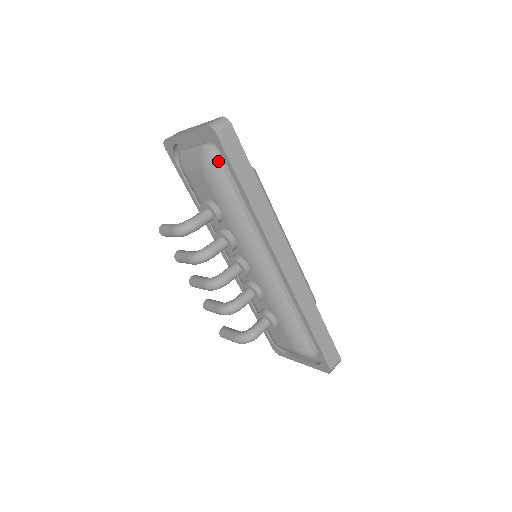
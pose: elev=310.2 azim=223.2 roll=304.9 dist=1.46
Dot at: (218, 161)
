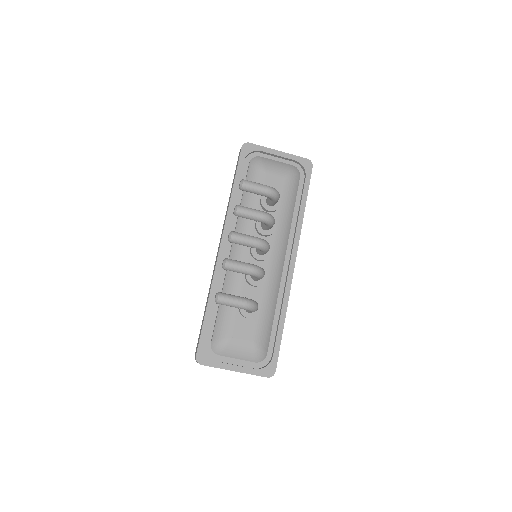
Dot at: (299, 179)
